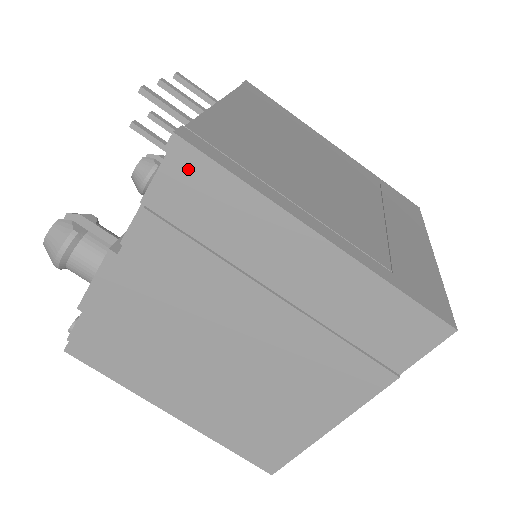
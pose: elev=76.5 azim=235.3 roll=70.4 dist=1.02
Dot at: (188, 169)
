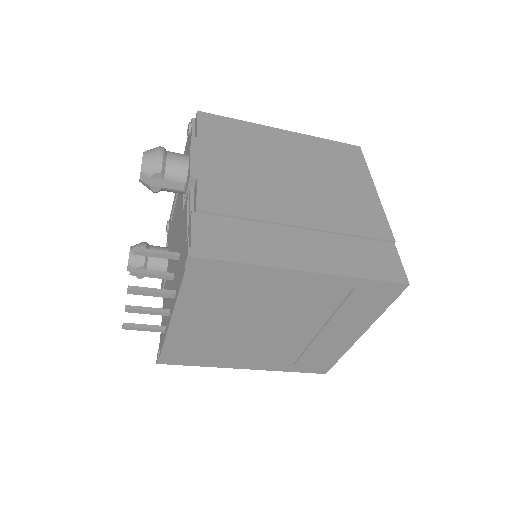
Dot at: occluded
